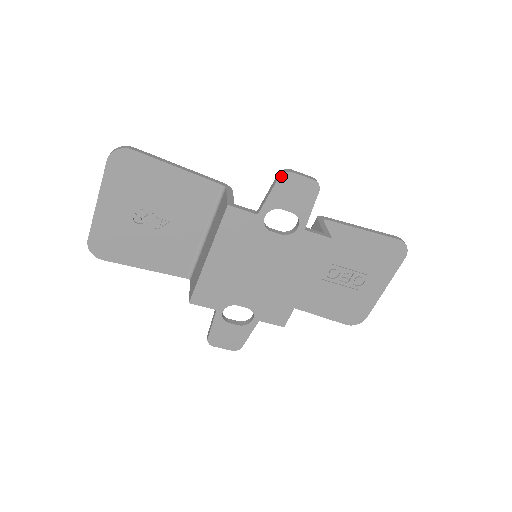
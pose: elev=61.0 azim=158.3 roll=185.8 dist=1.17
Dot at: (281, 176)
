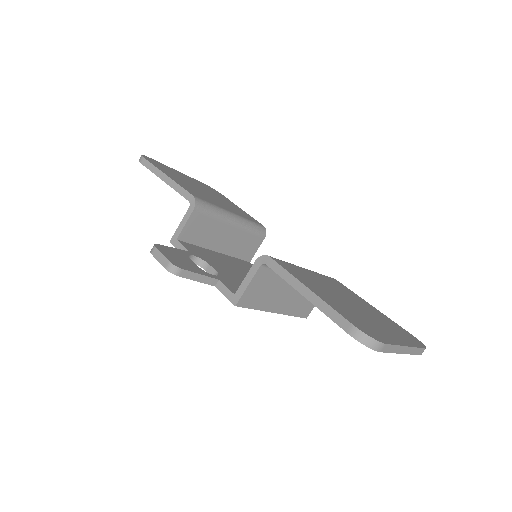
Dot at: occluded
